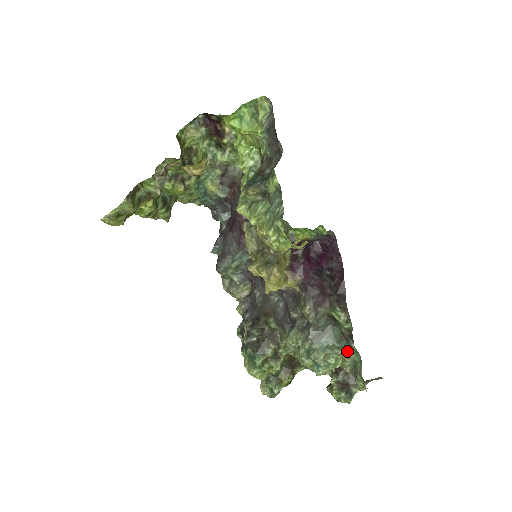
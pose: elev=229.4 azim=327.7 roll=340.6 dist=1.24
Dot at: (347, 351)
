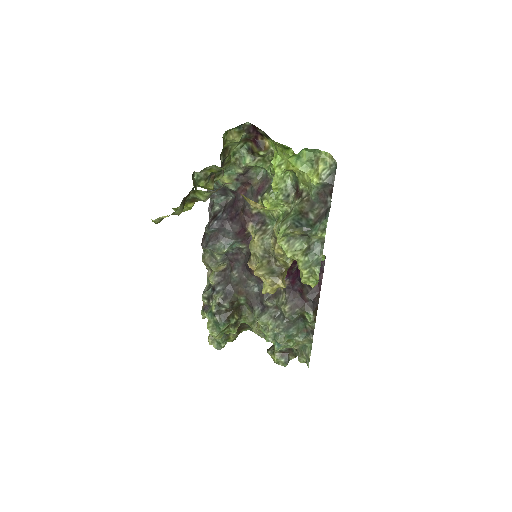
Dot at: (304, 340)
